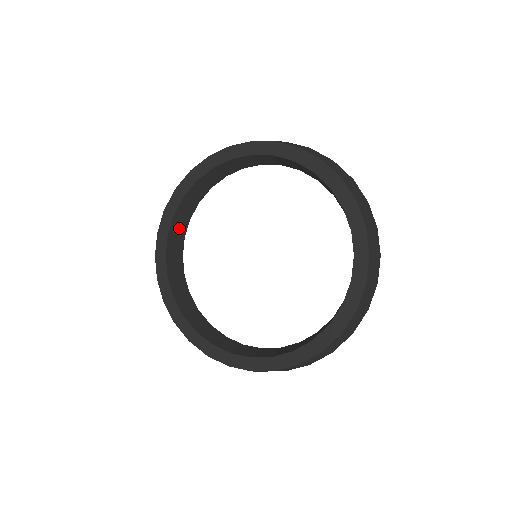
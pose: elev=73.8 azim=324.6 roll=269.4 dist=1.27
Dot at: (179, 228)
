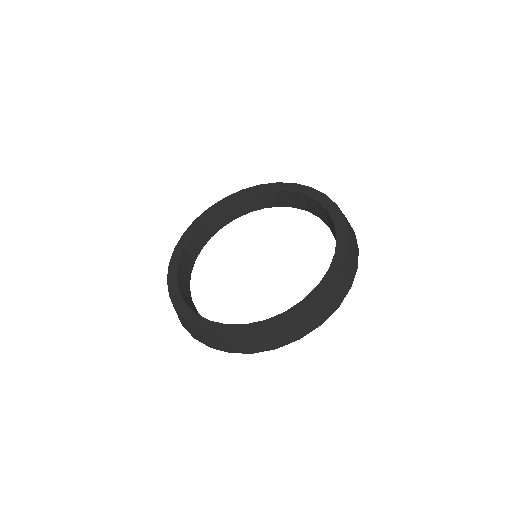
Dot at: (212, 226)
